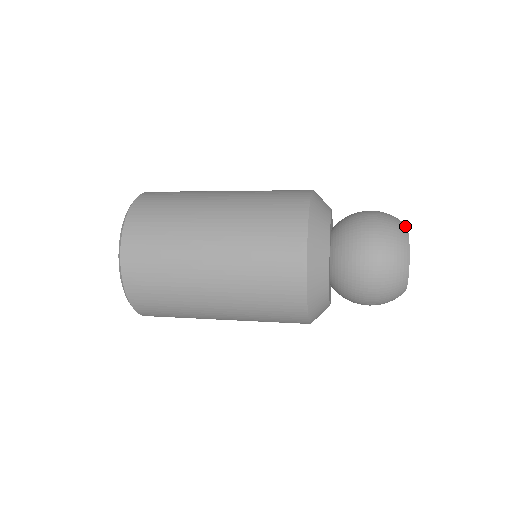
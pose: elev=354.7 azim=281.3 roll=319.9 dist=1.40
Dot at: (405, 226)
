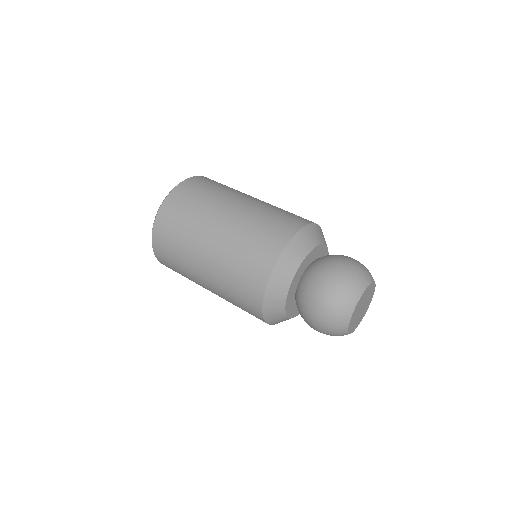
Dot at: (361, 291)
